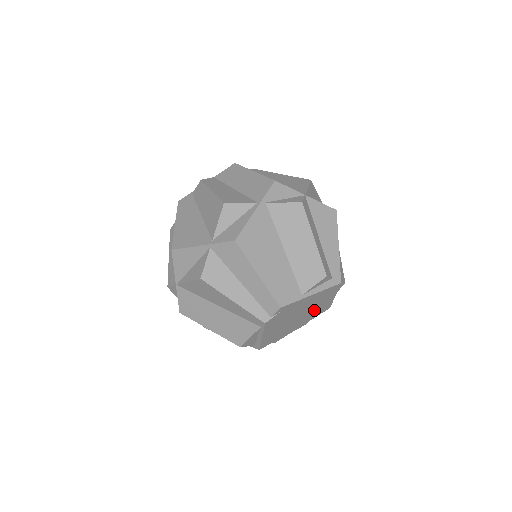
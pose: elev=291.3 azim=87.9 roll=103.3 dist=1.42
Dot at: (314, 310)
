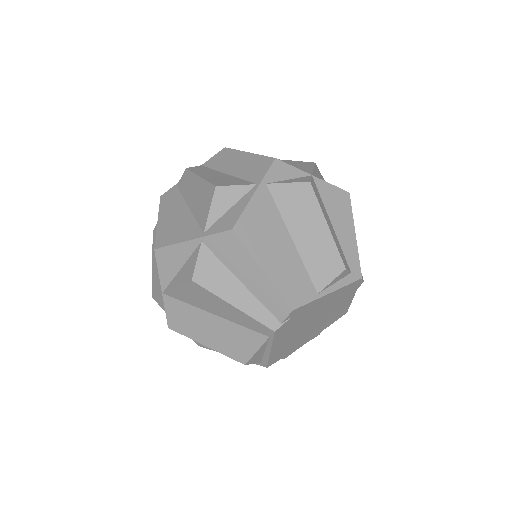
Dot at: (330, 315)
